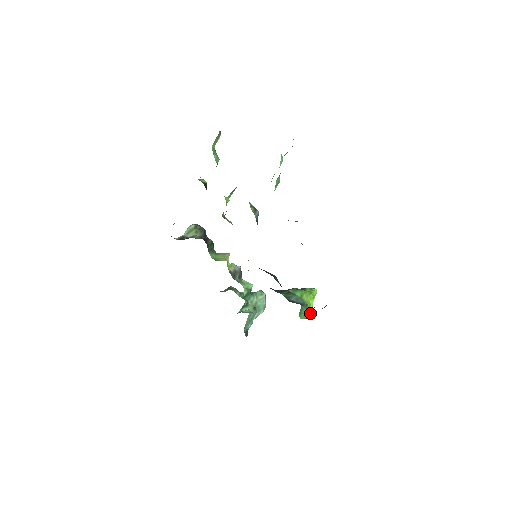
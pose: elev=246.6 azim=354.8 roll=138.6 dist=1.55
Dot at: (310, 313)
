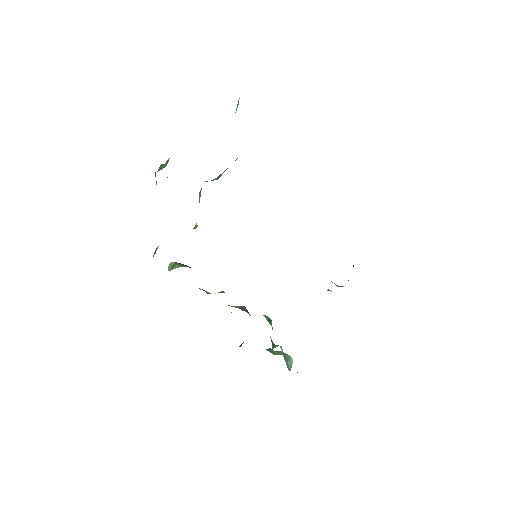
Dot at: occluded
